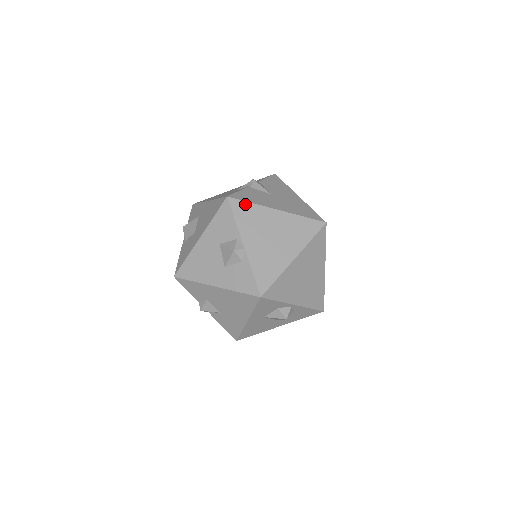
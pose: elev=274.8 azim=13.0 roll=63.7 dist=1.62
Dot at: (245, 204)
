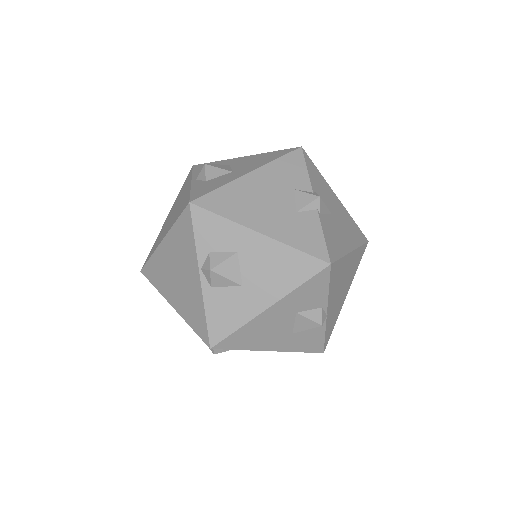
Dot at: (338, 263)
